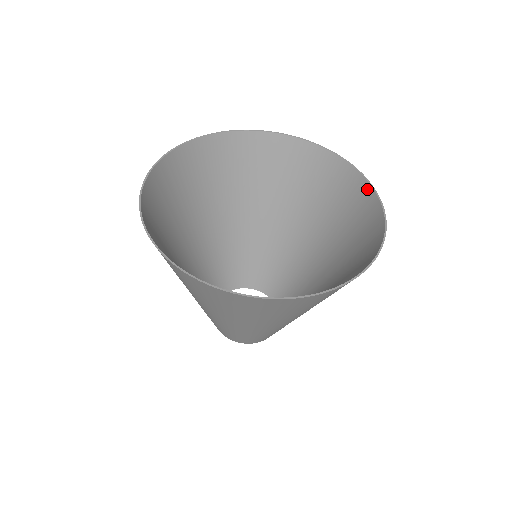
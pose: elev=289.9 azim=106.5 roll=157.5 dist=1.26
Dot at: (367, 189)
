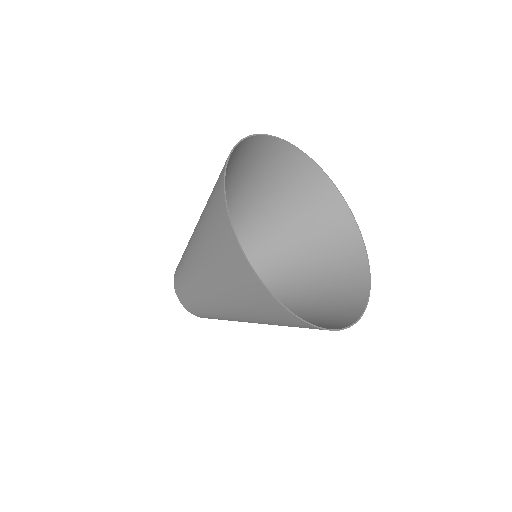
Dot at: (365, 272)
